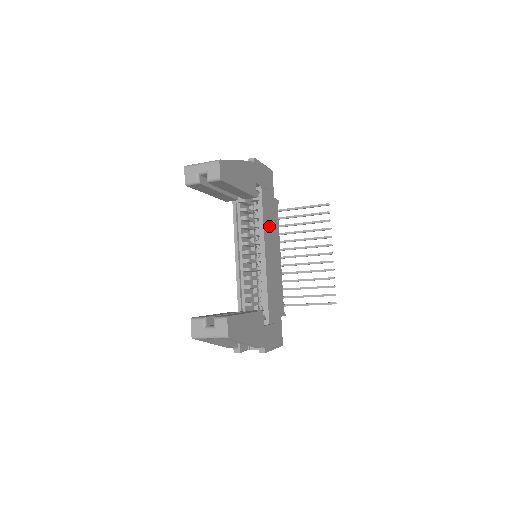
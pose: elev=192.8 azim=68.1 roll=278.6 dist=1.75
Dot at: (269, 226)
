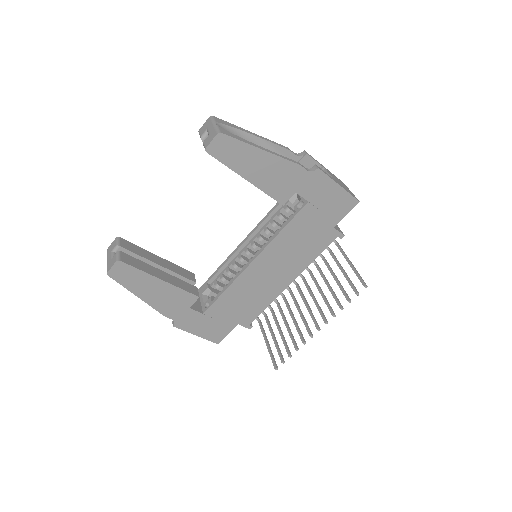
Dot at: (291, 244)
